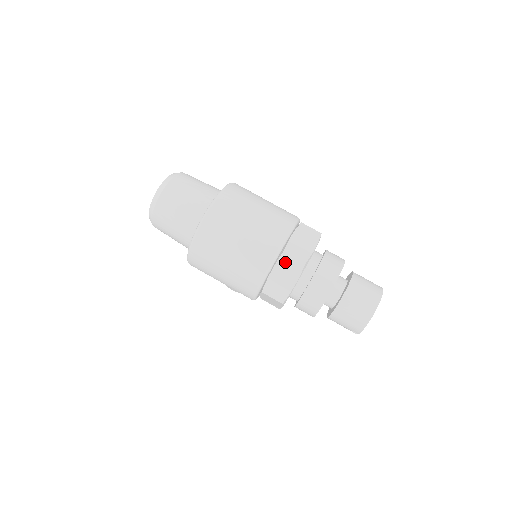
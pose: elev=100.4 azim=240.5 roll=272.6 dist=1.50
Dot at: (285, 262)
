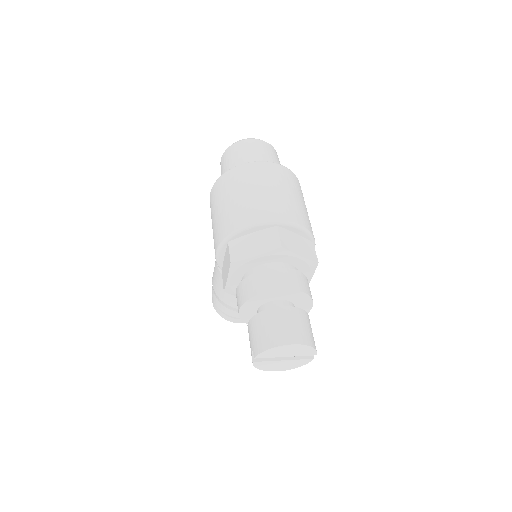
Dot at: (269, 234)
